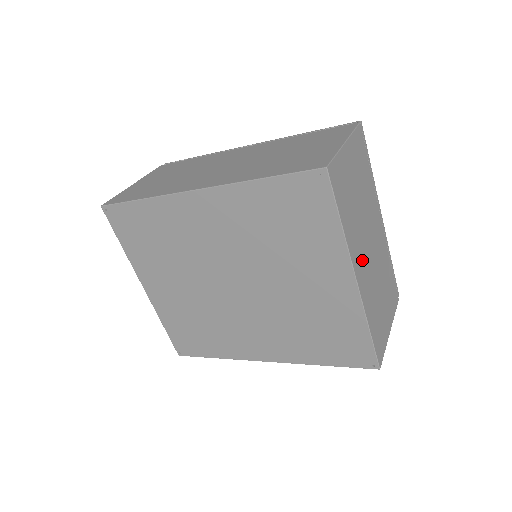
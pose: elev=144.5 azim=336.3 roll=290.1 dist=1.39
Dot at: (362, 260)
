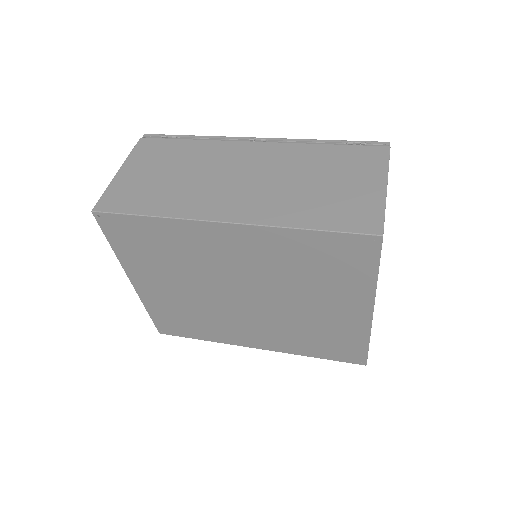
Dot at: occluded
